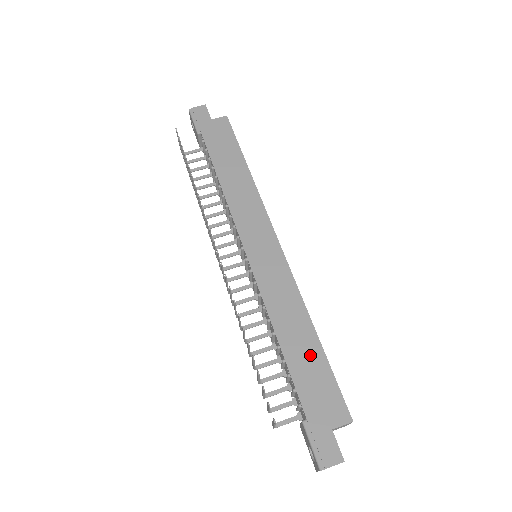
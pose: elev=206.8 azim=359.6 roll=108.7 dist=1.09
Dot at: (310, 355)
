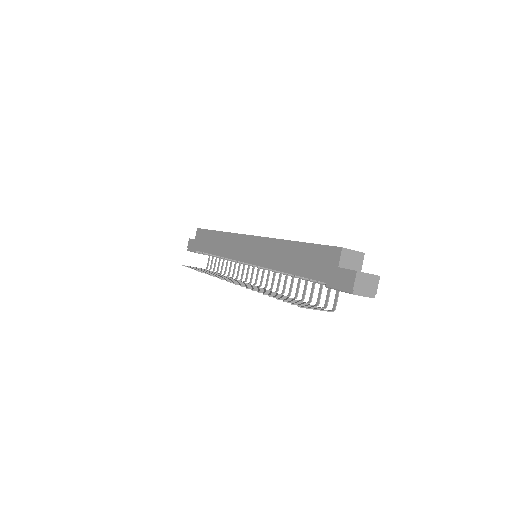
Dot at: (300, 254)
